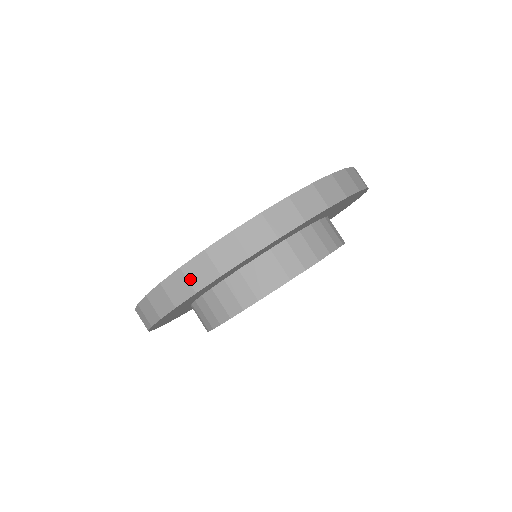
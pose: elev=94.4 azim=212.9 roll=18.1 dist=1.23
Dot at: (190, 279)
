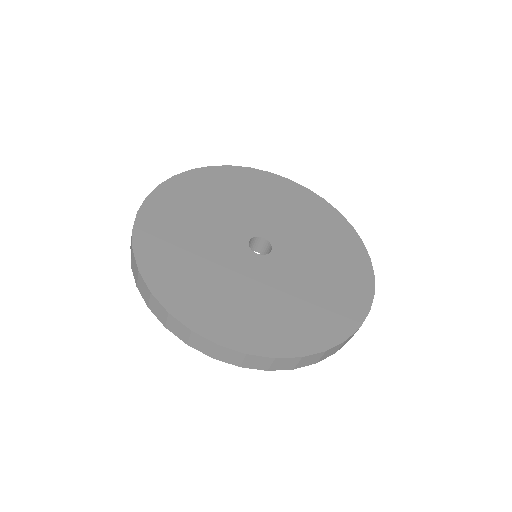
Dot at: (217, 353)
